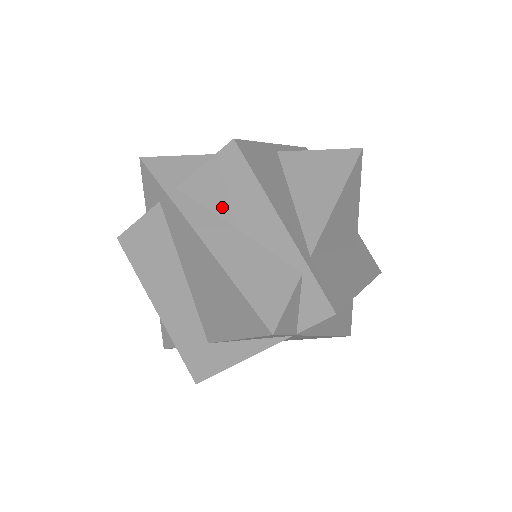
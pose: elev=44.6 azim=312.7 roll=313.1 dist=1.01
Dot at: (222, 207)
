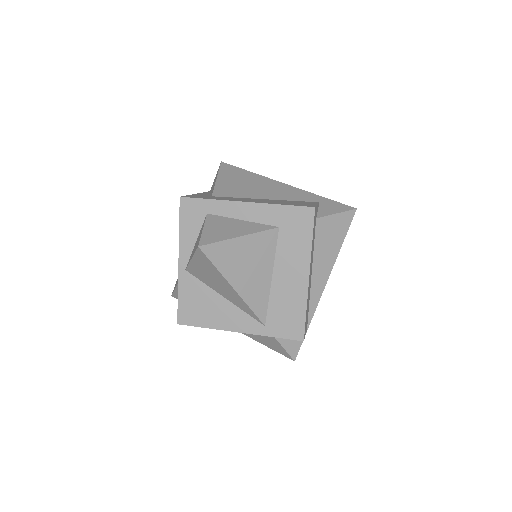
Dot at: occluded
